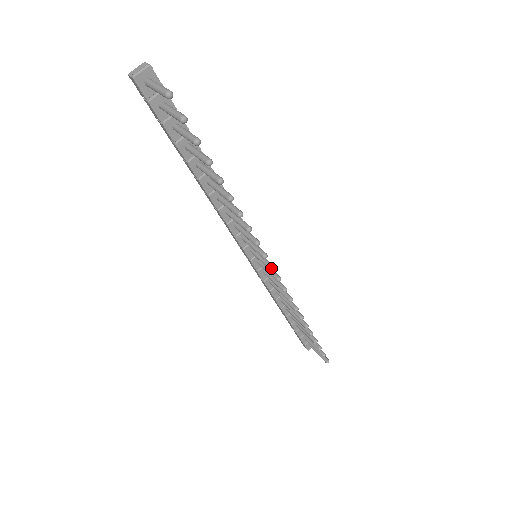
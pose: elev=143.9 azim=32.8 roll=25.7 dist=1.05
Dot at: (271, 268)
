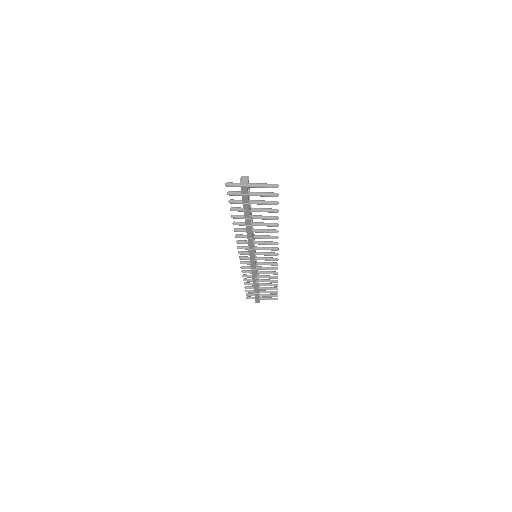
Dot at: (278, 254)
